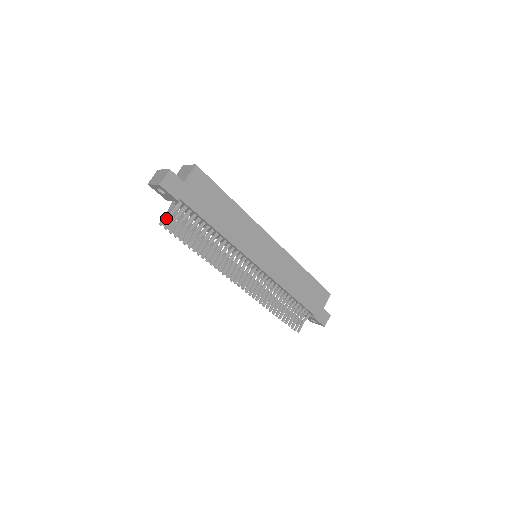
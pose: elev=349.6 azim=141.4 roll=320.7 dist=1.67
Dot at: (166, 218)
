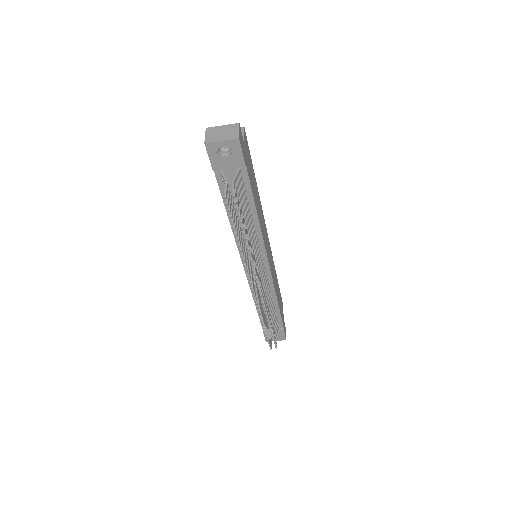
Dot at: (234, 188)
